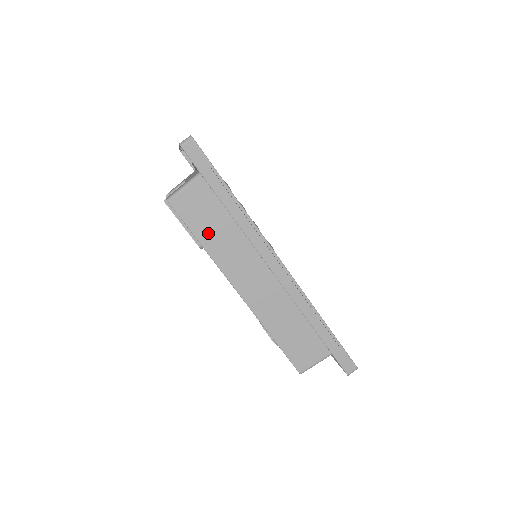
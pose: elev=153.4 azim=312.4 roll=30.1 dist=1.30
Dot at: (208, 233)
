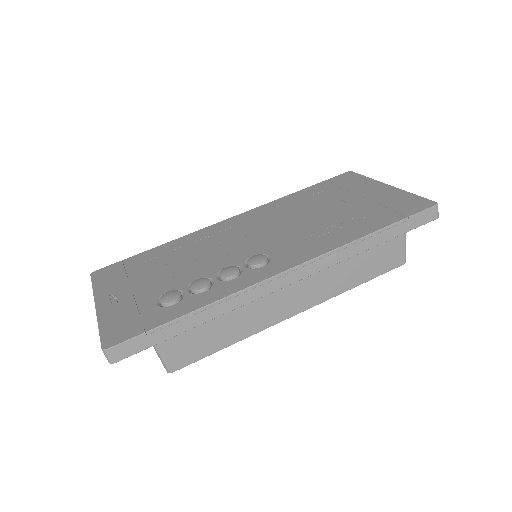
Dot at: (221, 337)
